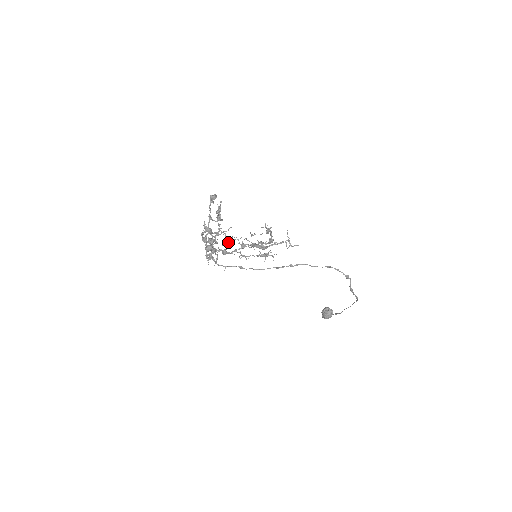
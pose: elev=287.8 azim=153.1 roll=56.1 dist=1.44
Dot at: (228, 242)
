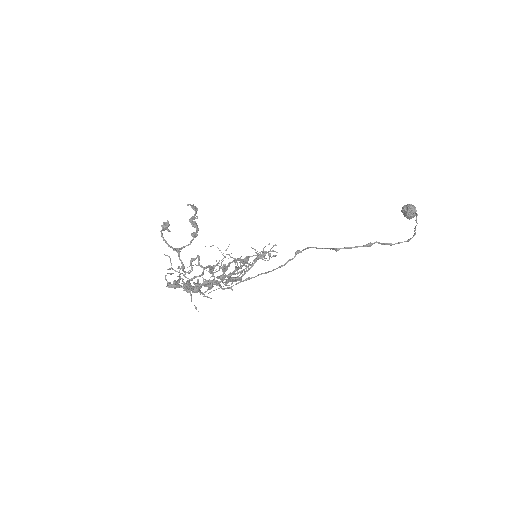
Dot at: (210, 271)
